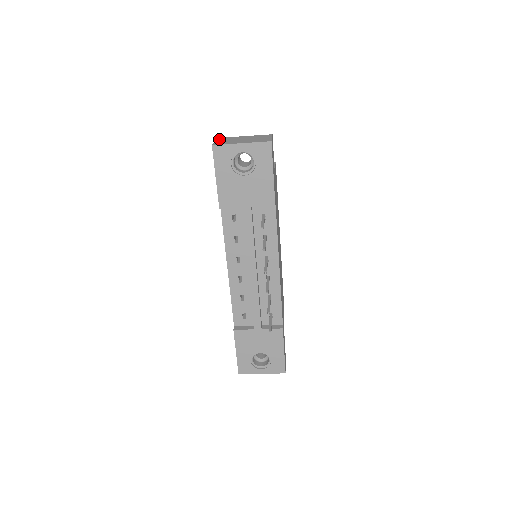
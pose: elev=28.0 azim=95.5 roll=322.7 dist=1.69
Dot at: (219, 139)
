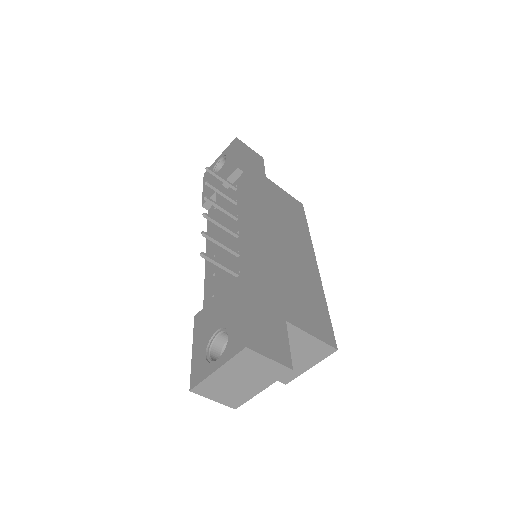
Dot at: occluded
